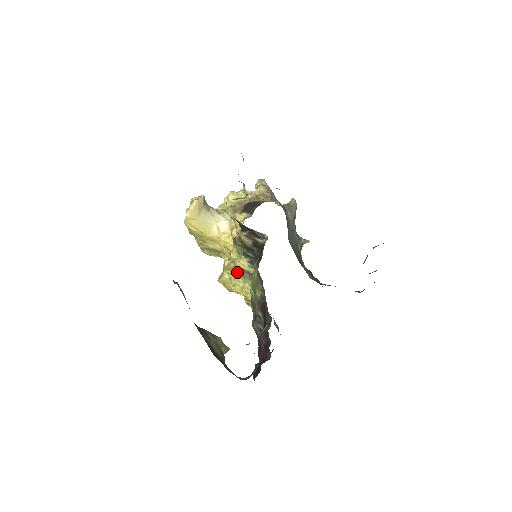
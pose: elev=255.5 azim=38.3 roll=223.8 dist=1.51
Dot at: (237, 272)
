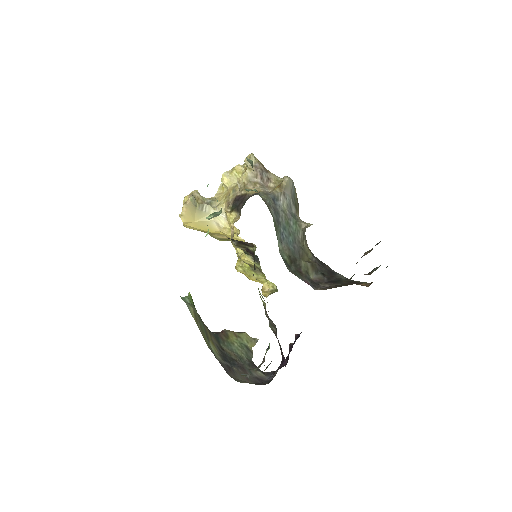
Dot at: (248, 265)
